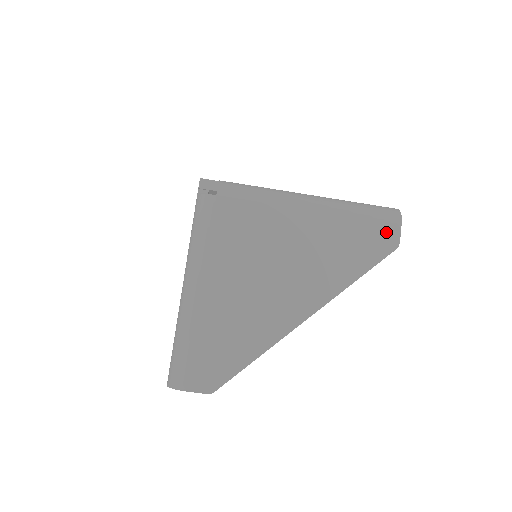
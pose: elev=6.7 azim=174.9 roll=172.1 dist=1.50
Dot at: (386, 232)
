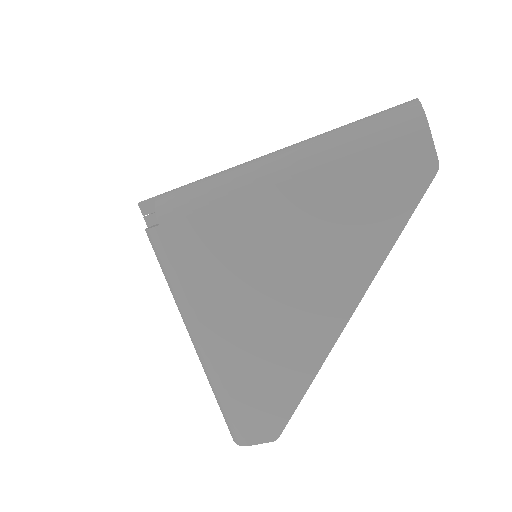
Dot at: (409, 156)
